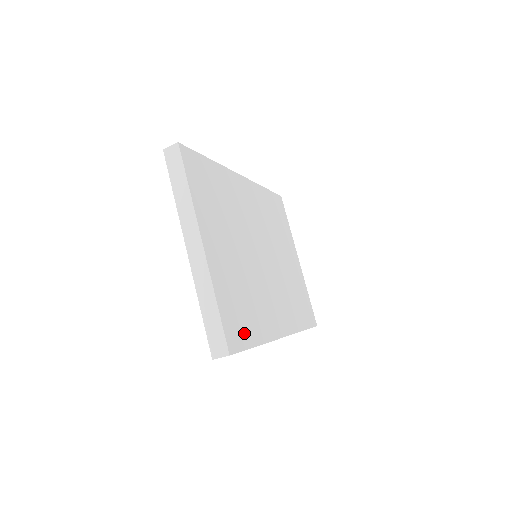
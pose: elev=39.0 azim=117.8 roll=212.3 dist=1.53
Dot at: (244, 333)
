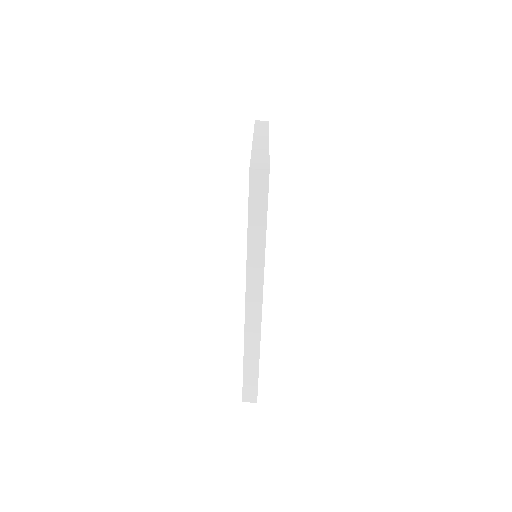
Dot at: occluded
